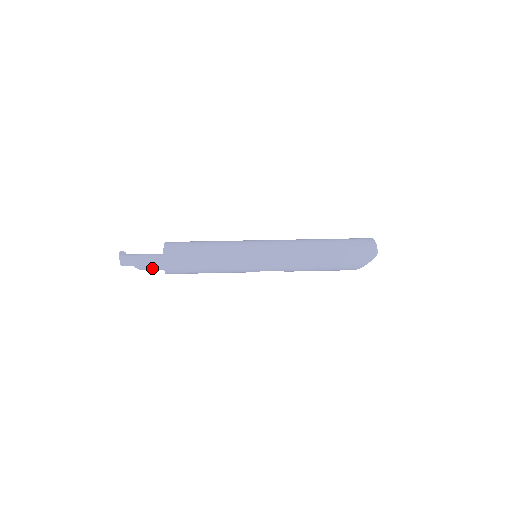
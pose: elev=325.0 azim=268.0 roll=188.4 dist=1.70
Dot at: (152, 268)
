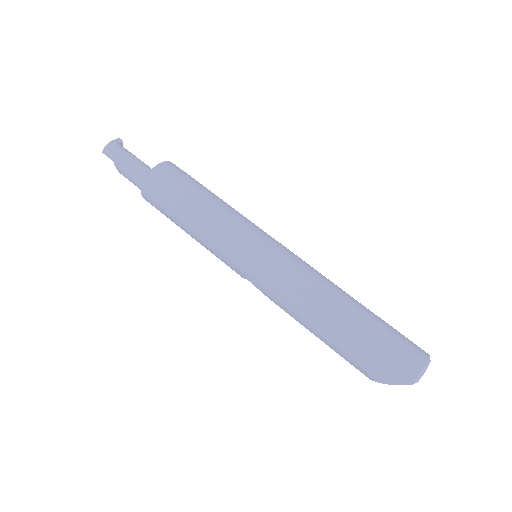
Dot at: (130, 178)
